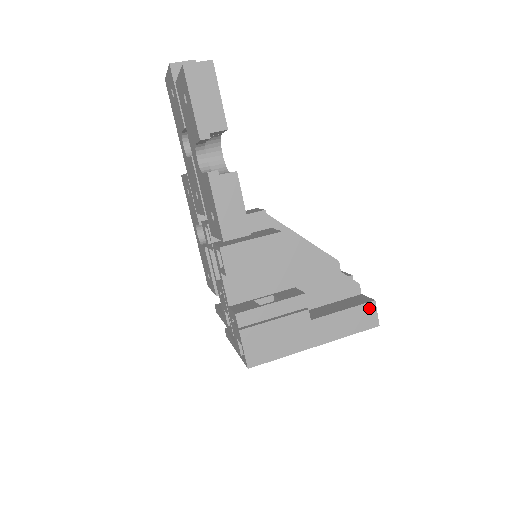
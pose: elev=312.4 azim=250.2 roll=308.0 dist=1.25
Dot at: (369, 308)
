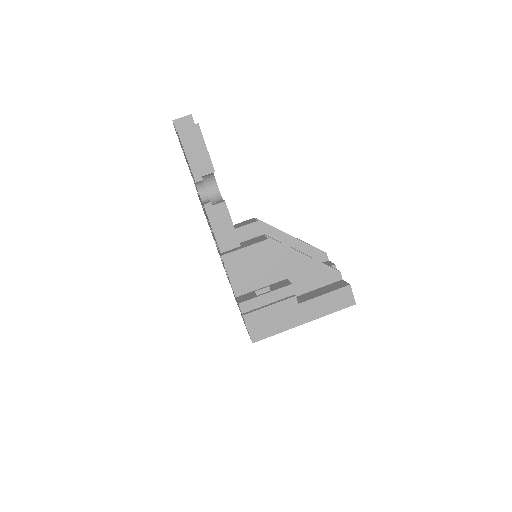
Dot at: (346, 291)
